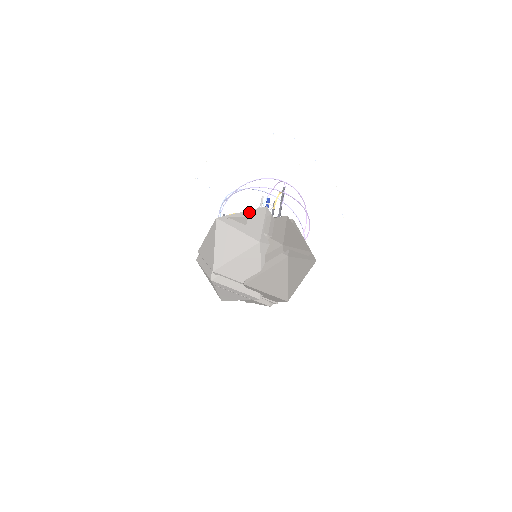
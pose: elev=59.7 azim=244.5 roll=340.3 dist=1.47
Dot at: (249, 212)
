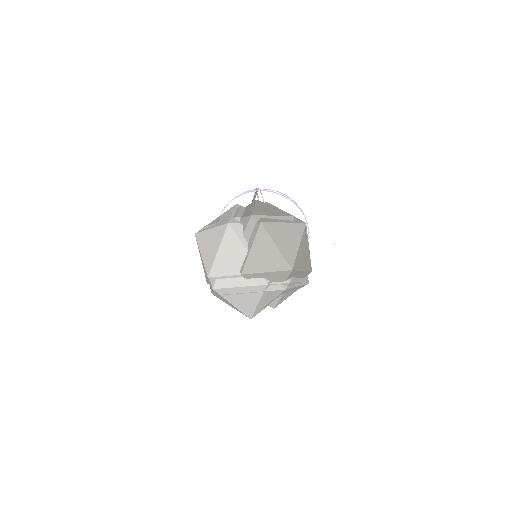
Dot at: (221, 215)
